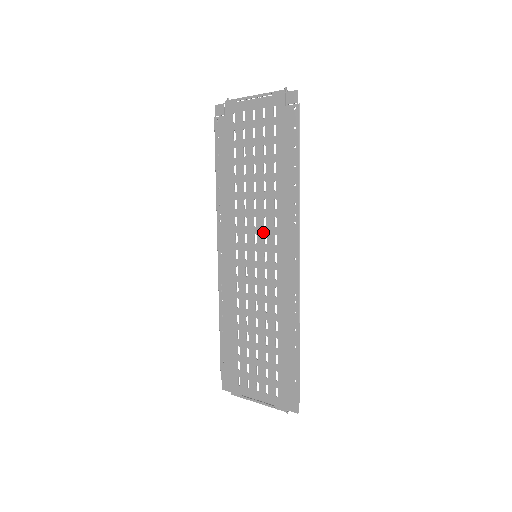
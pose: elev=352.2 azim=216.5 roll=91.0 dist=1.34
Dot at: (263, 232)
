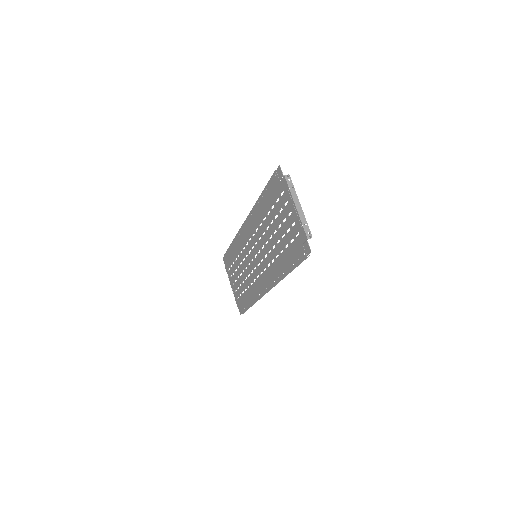
Dot at: (263, 257)
